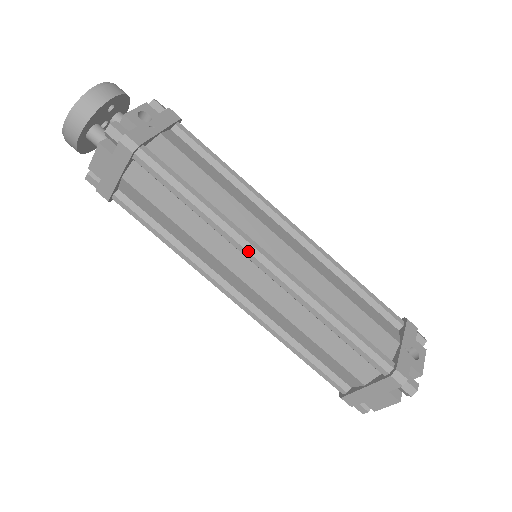
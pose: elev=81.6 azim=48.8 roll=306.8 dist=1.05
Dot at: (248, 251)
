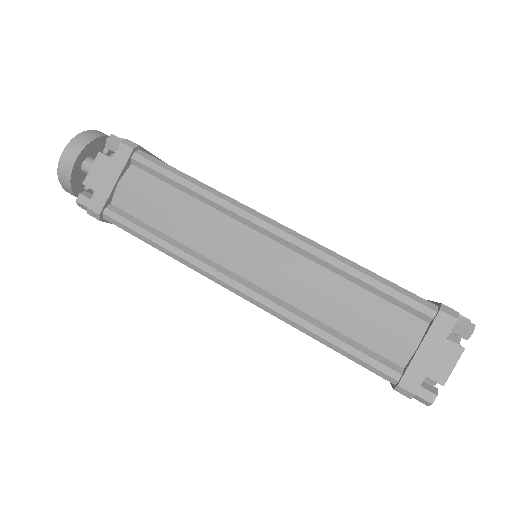
Dot at: (253, 214)
